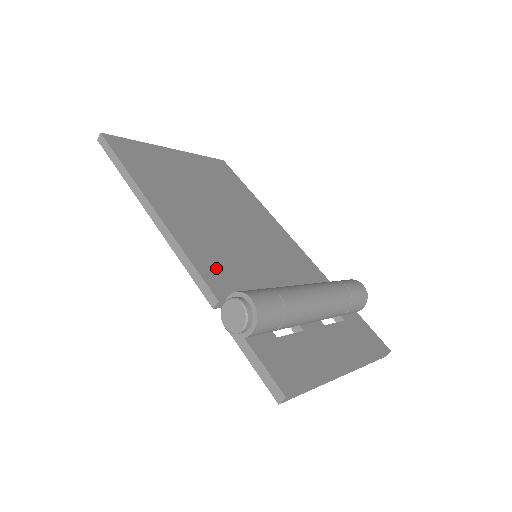
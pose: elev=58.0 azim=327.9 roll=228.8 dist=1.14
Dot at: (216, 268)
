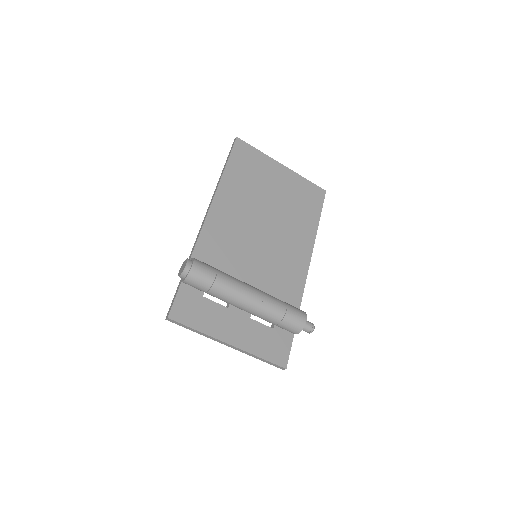
Dot at: (213, 244)
